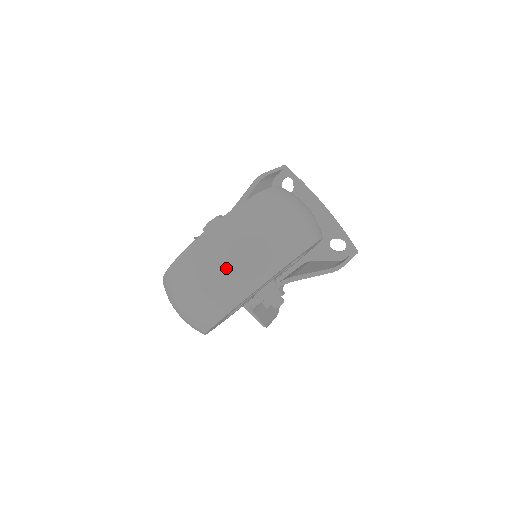
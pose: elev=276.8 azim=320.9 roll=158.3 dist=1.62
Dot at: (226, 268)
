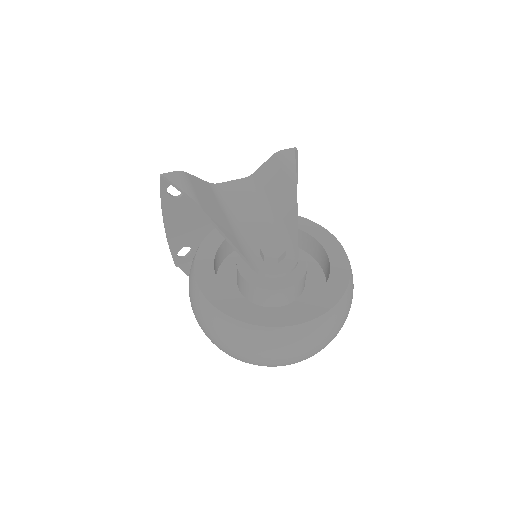
Dot at: (316, 348)
